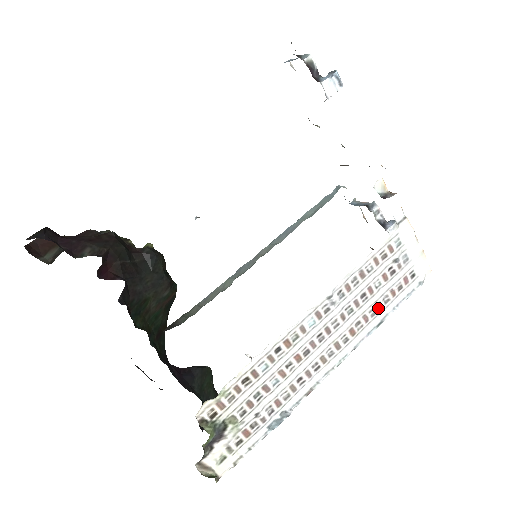
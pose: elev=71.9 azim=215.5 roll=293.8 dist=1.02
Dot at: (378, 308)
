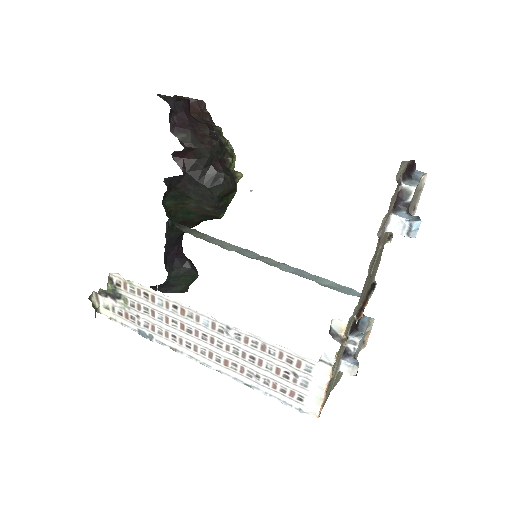
Dot at: (256, 377)
